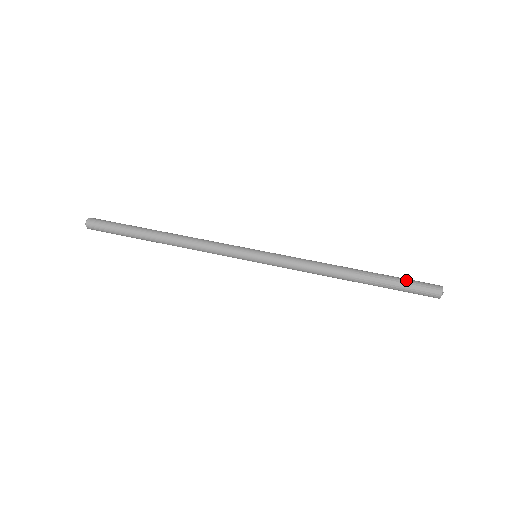
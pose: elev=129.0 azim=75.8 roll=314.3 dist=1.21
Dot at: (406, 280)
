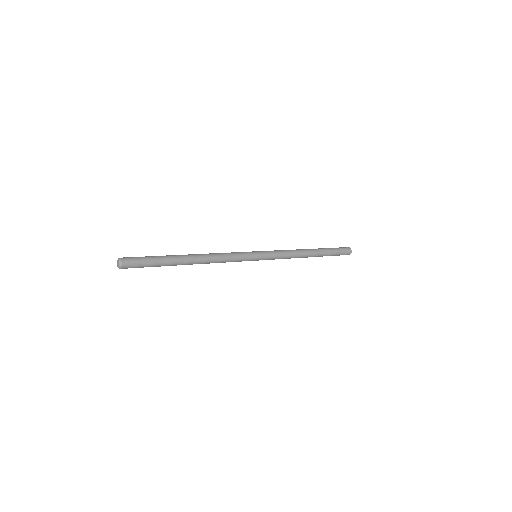
Dot at: (333, 248)
